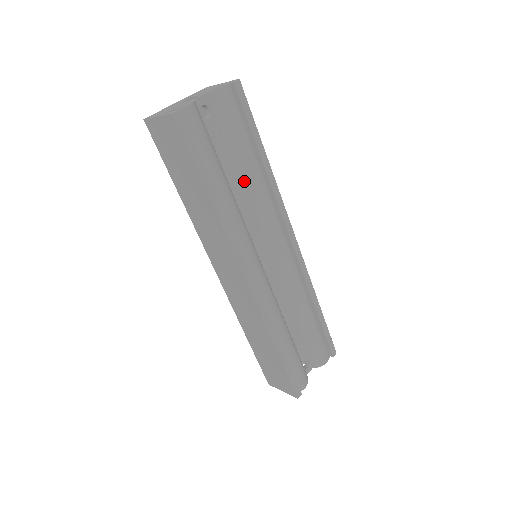
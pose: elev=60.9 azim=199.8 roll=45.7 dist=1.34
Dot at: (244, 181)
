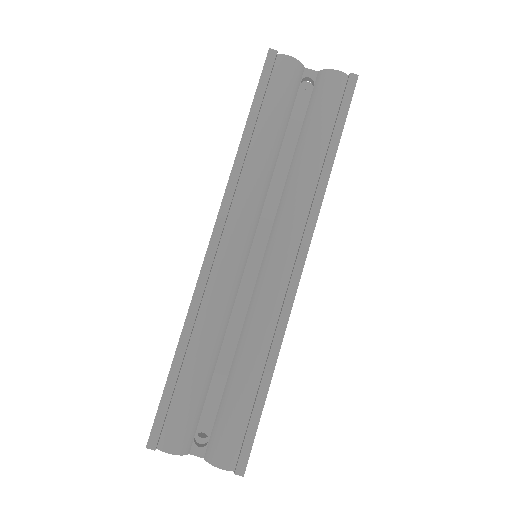
Dot at: (295, 163)
